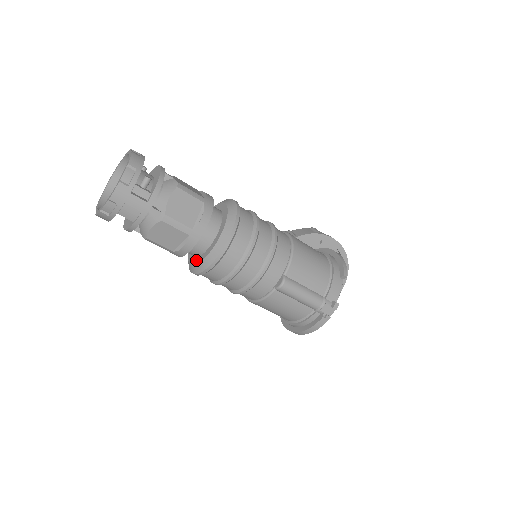
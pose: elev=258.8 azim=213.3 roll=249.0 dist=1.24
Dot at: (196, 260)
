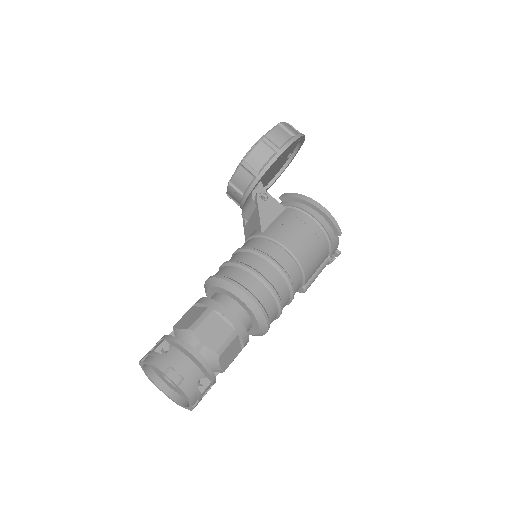
Dot at: occluded
